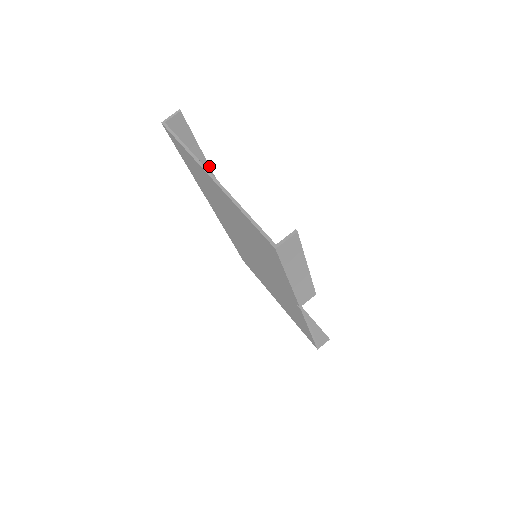
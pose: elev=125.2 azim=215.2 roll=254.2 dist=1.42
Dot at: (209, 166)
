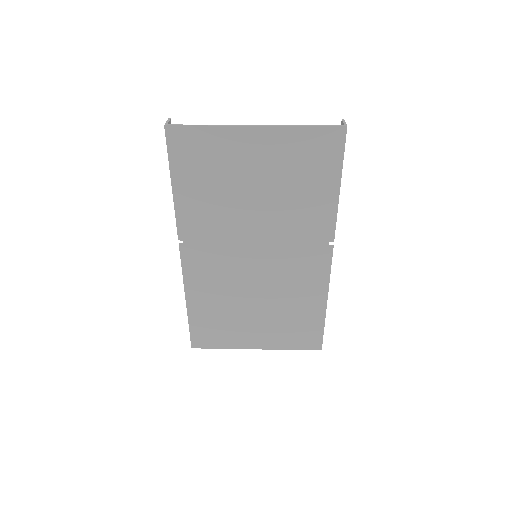
Dot at: occluded
